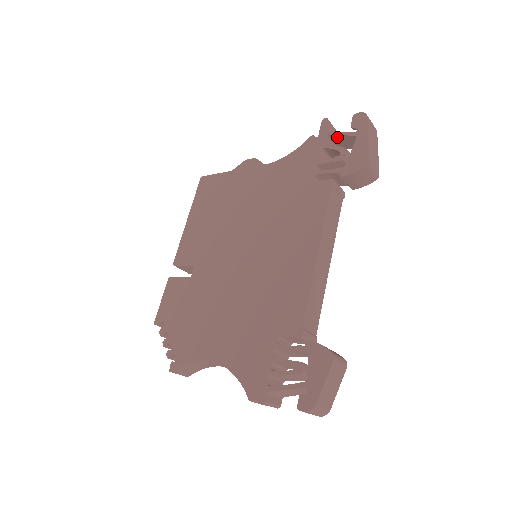
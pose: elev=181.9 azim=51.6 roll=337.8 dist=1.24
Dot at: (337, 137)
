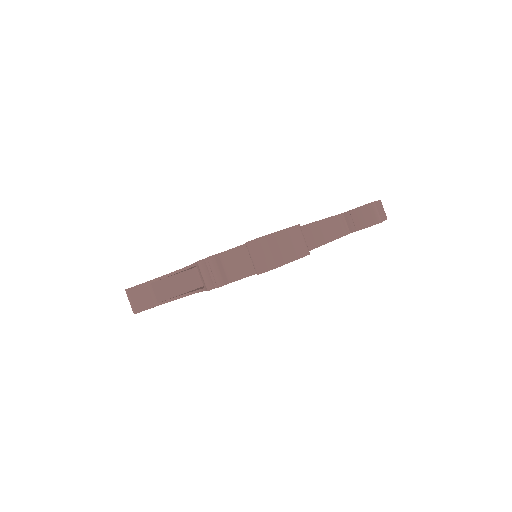
Dot at: occluded
